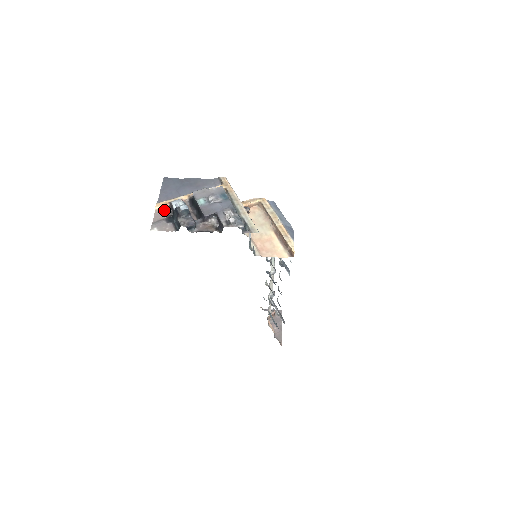
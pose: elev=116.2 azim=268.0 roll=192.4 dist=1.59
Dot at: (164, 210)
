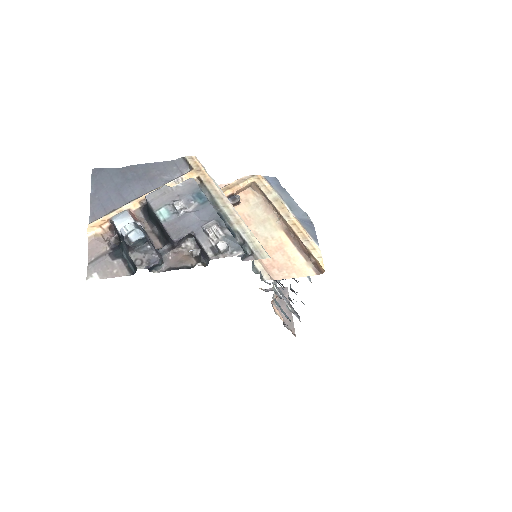
Dot at: (103, 235)
